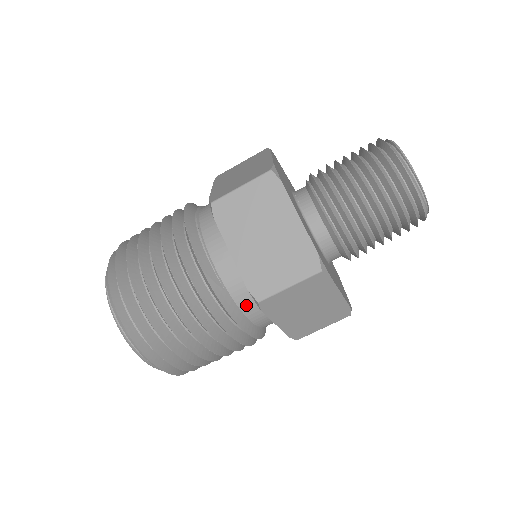
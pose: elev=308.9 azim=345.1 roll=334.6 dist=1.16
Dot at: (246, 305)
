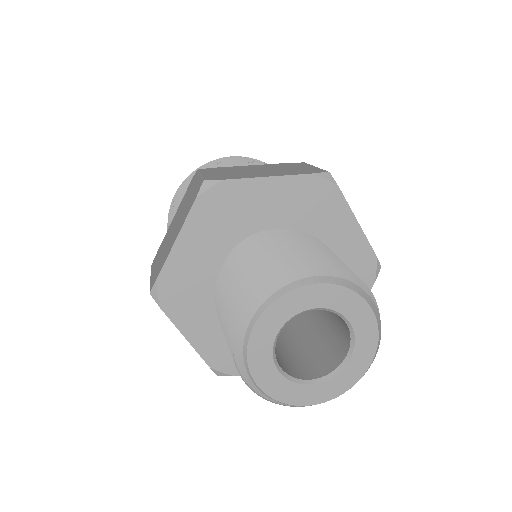
Dot at: occluded
